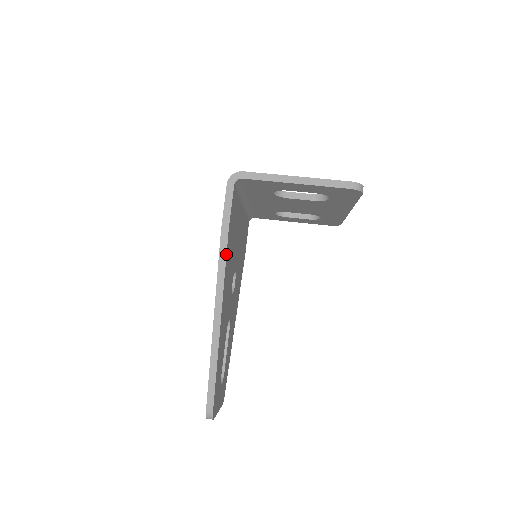
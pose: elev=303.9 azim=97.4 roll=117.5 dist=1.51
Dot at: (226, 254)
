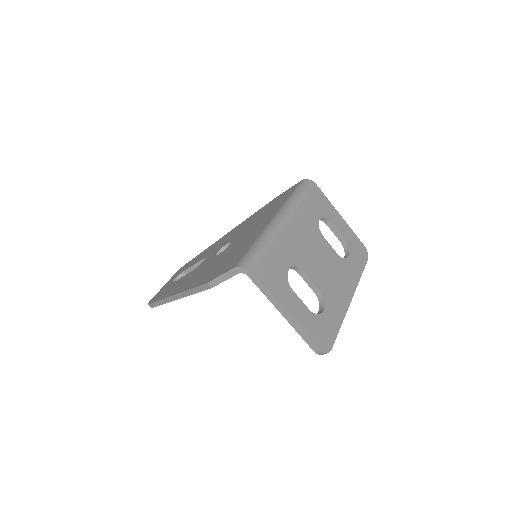
Dot at: occluded
